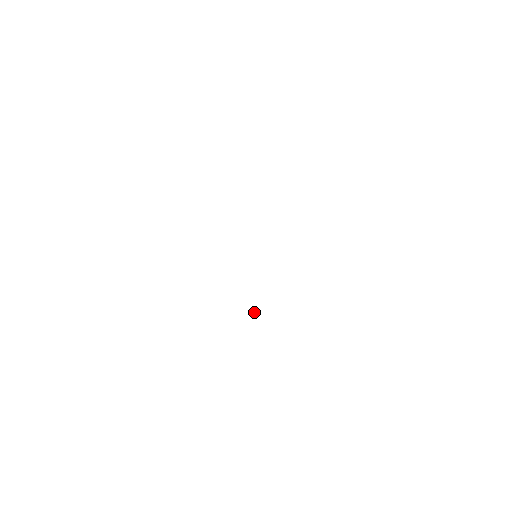
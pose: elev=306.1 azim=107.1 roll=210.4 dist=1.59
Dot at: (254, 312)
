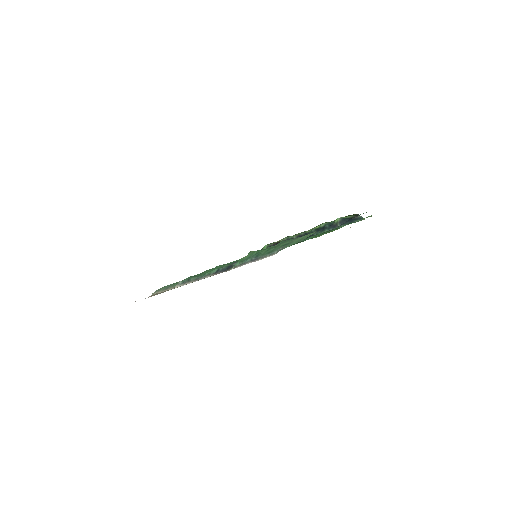
Dot at: occluded
